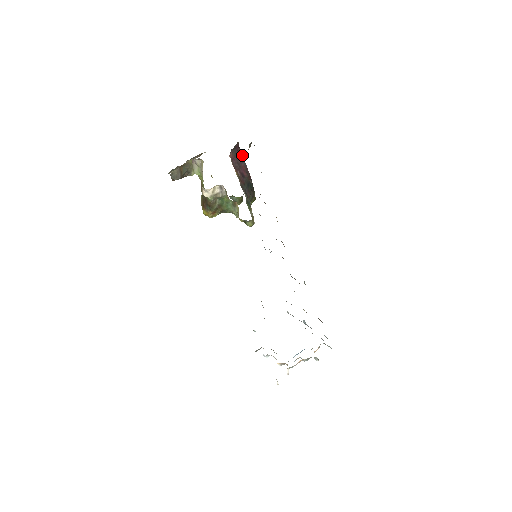
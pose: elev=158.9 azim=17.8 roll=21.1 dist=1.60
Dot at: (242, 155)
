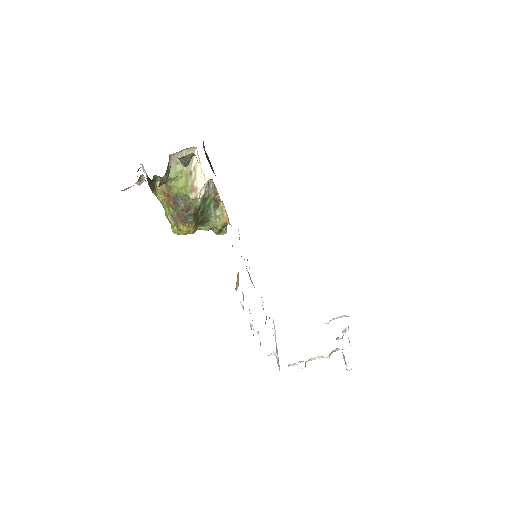
Dot at: occluded
